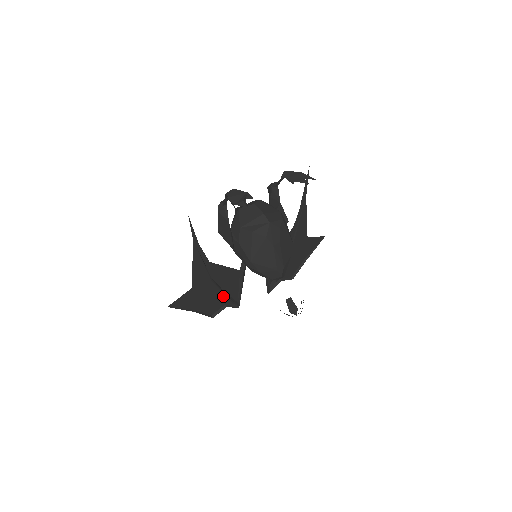
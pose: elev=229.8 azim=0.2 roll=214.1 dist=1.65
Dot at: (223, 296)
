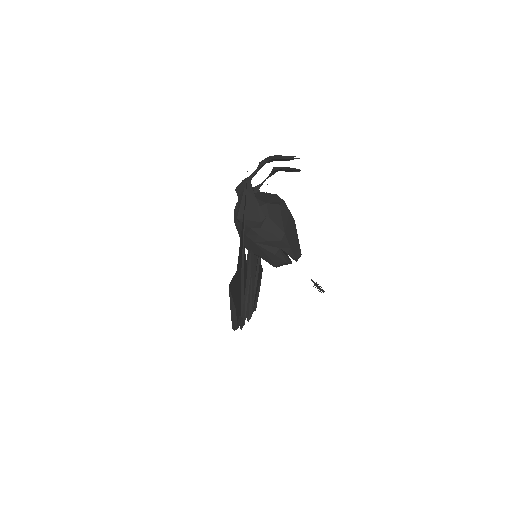
Dot at: (240, 301)
